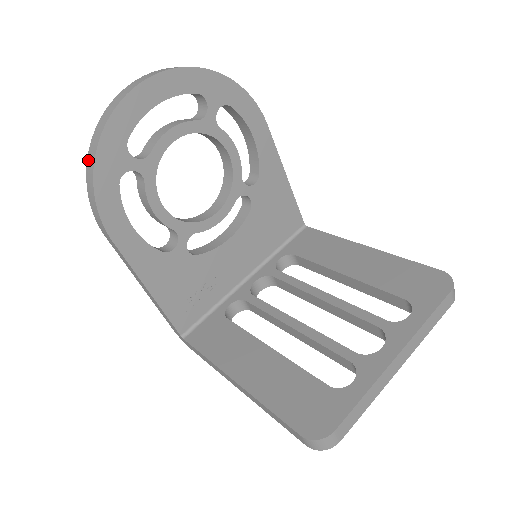
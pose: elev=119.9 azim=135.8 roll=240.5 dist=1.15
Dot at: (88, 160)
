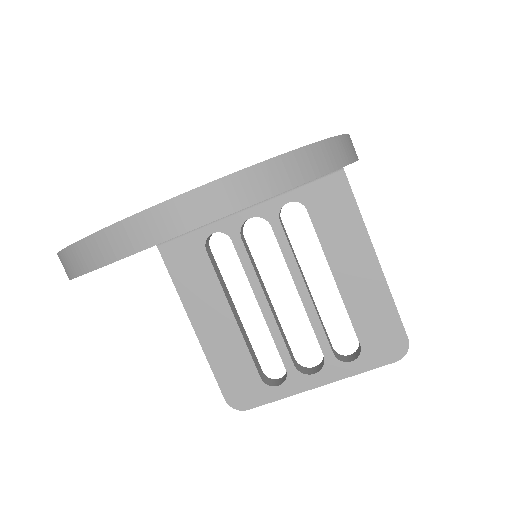
Dot at: (61, 257)
